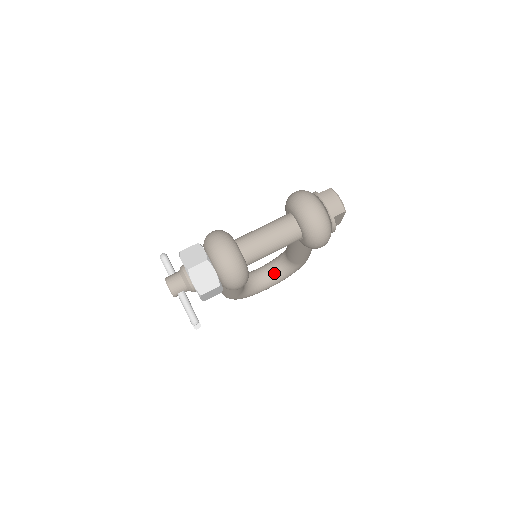
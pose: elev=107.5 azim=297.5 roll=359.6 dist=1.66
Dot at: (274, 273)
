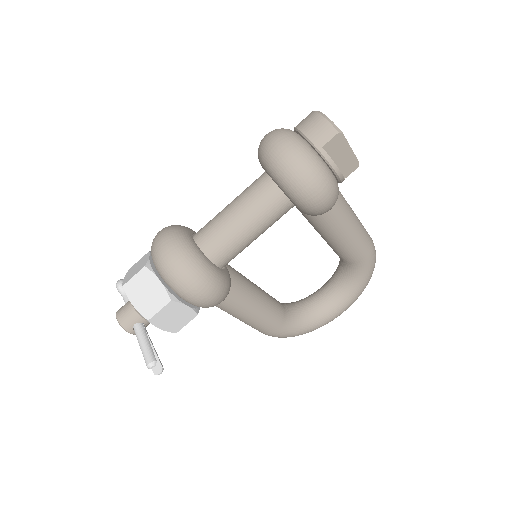
Dot at: (337, 288)
